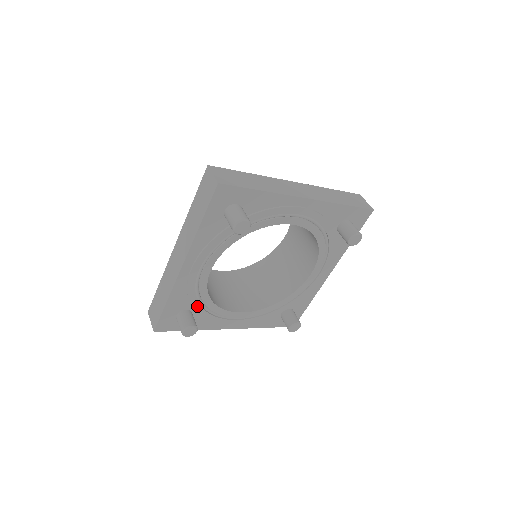
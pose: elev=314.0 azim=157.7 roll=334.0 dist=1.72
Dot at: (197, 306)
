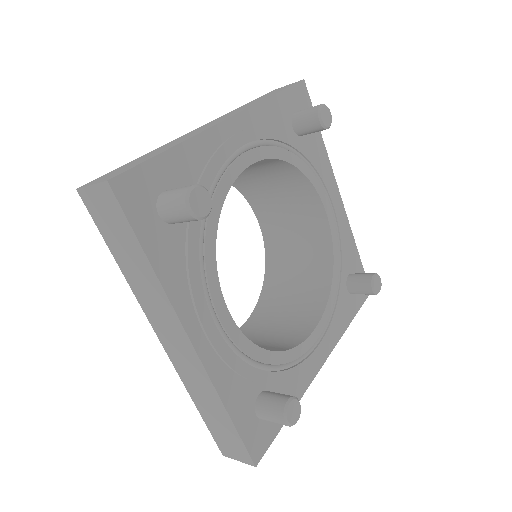
Dot at: occluded
